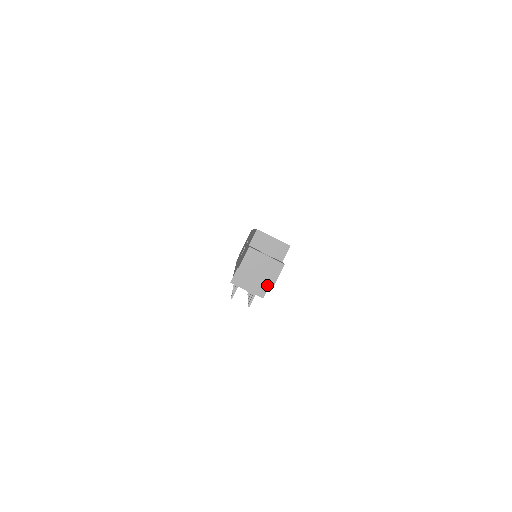
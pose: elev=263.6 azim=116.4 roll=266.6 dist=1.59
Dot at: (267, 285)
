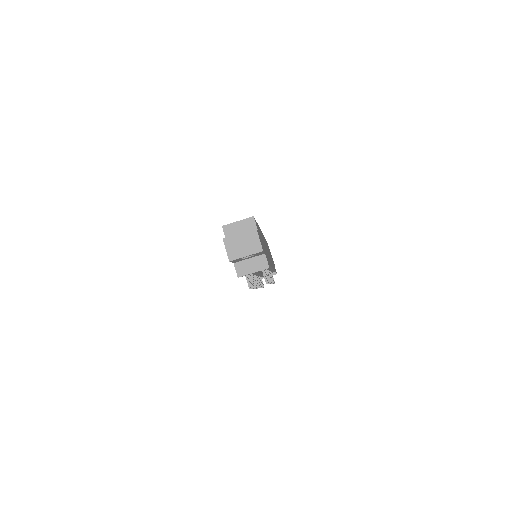
Dot at: (257, 253)
